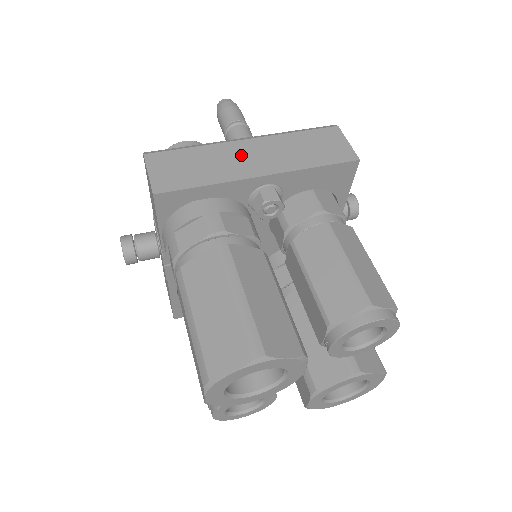
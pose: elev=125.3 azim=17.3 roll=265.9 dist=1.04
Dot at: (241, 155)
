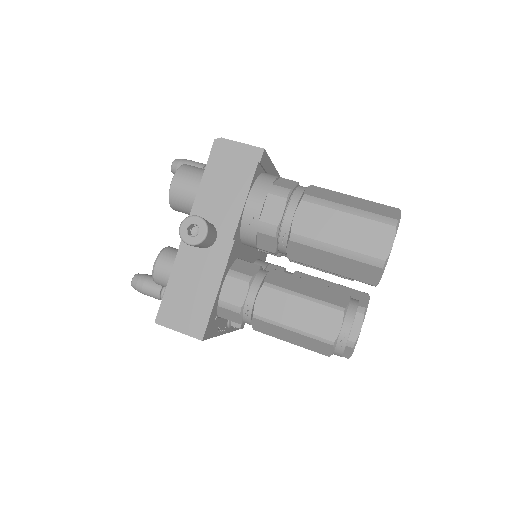
Dot at: occluded
